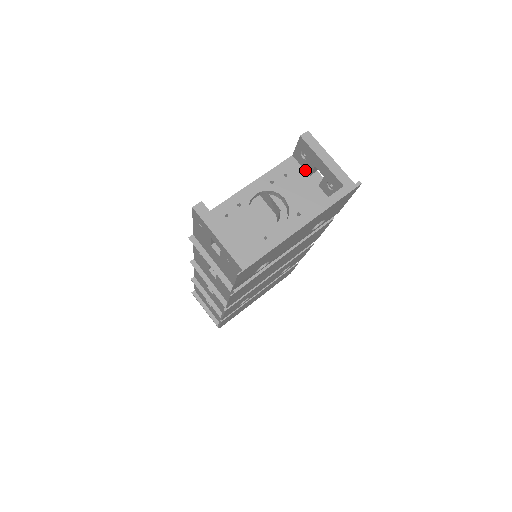
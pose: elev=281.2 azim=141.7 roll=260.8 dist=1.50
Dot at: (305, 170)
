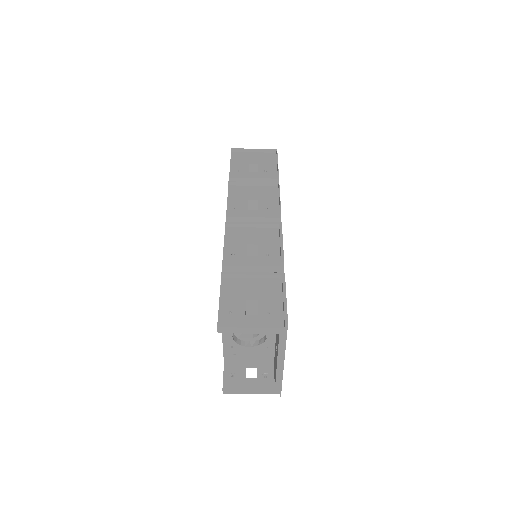
Dot at: occluded
